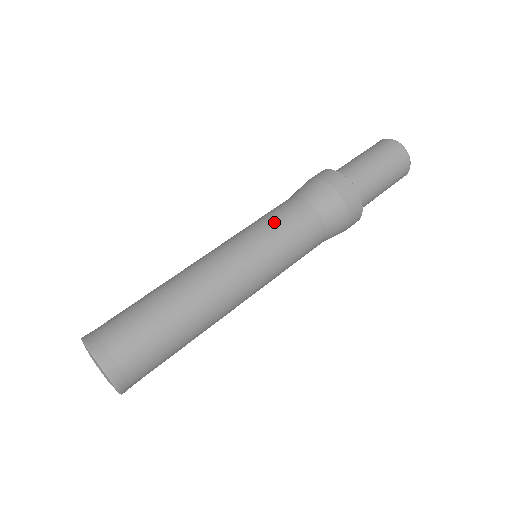
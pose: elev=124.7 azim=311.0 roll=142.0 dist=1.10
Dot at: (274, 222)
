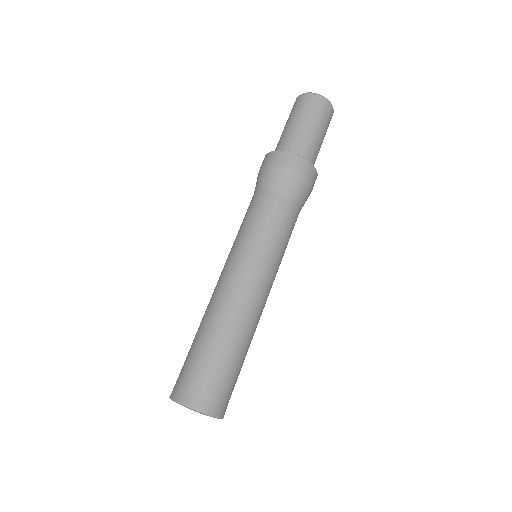
Dot at: (250, 223)
